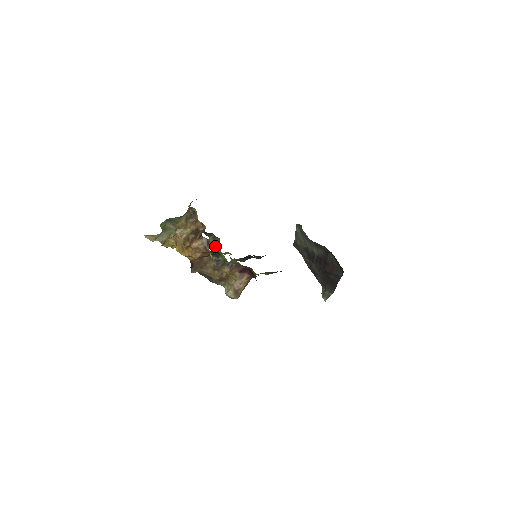
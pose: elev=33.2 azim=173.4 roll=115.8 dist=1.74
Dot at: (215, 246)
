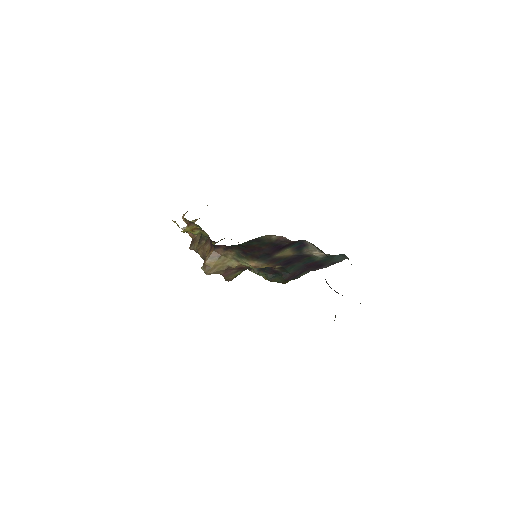
Dot at: occluded
